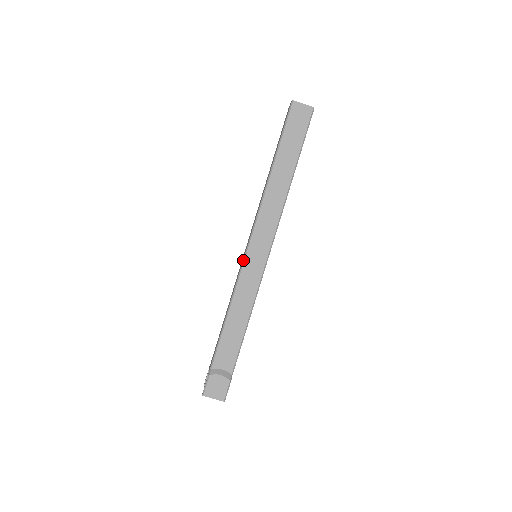
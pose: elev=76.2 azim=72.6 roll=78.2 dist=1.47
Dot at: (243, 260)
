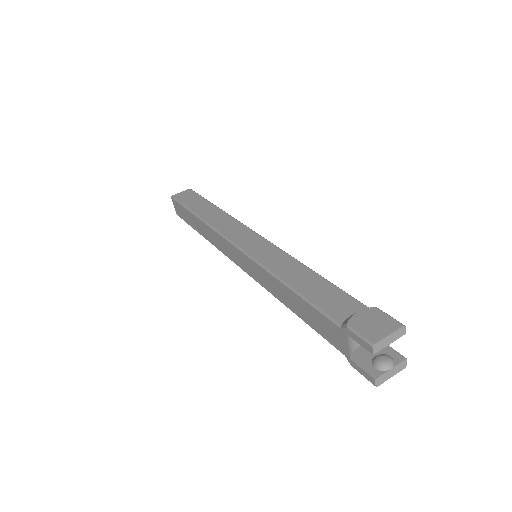
Dot at: (245, 254)
